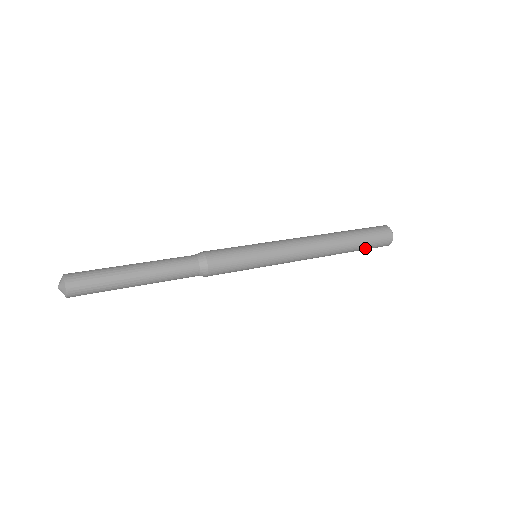
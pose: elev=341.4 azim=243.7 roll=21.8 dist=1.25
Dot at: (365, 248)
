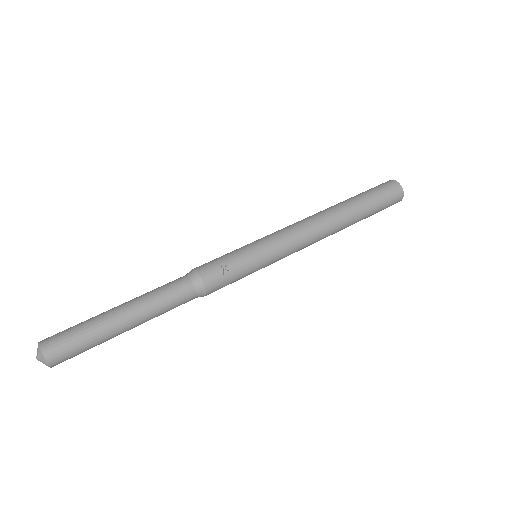
Dot at: occluded
